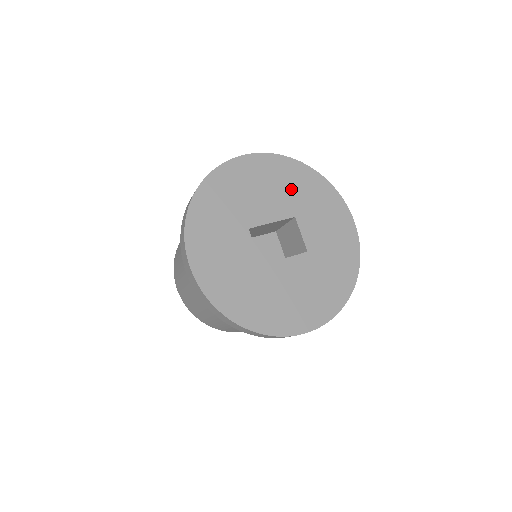
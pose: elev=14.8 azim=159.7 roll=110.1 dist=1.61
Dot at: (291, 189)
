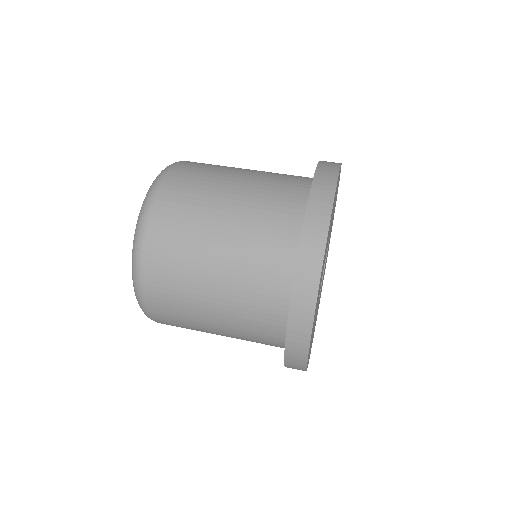
Dot at: occluded
